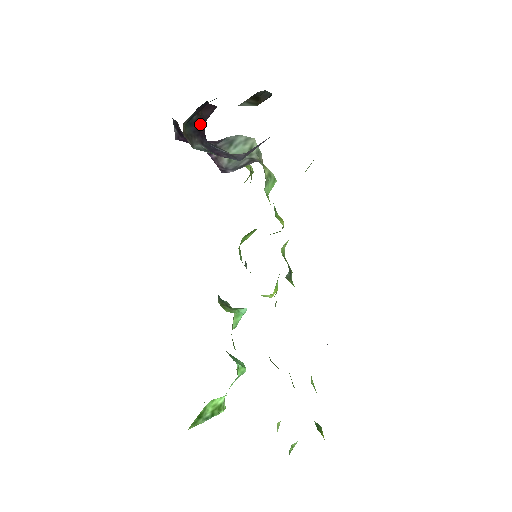
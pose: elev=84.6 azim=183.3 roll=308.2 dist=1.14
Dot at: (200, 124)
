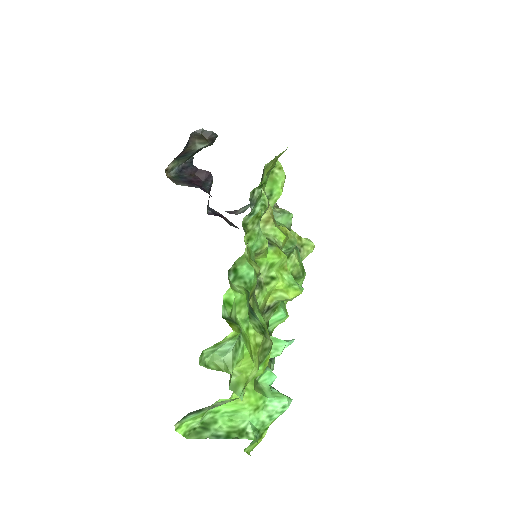
Dot at: (194, 180)
